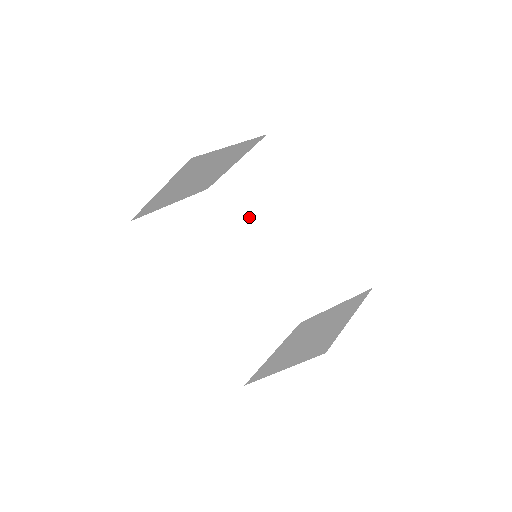
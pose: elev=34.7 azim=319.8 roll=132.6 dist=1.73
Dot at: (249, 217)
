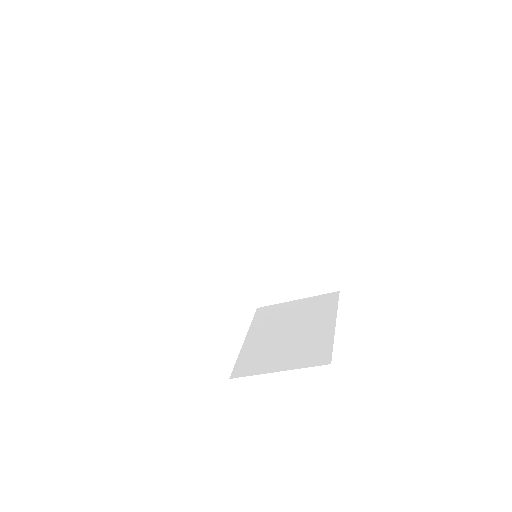
Dot at: (234, 204)
